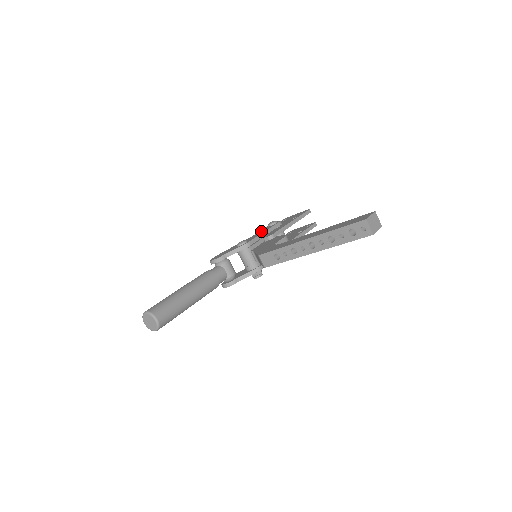
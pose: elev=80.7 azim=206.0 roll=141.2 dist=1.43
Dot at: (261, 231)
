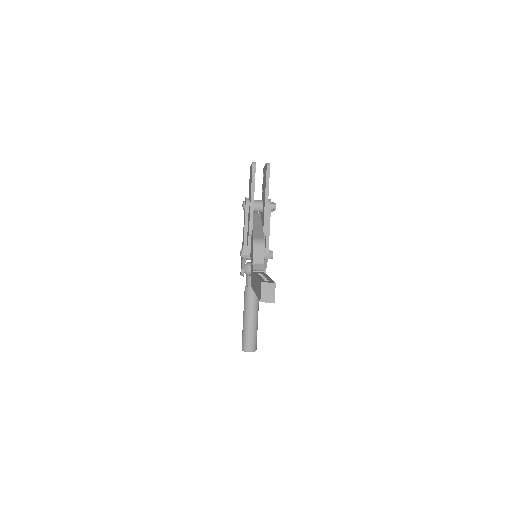
Dot at: occluded
